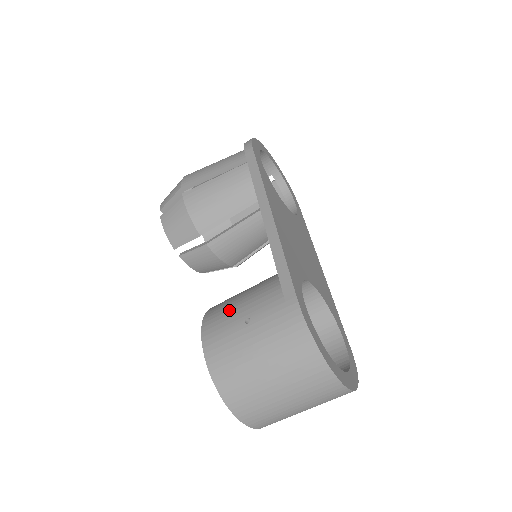
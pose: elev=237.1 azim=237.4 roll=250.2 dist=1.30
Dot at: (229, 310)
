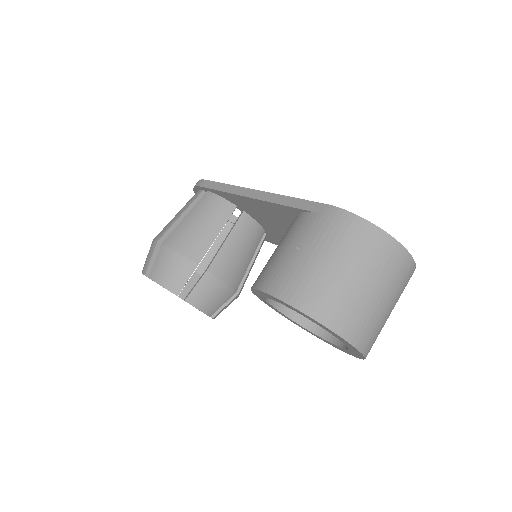
Dot at: (274, 260)
